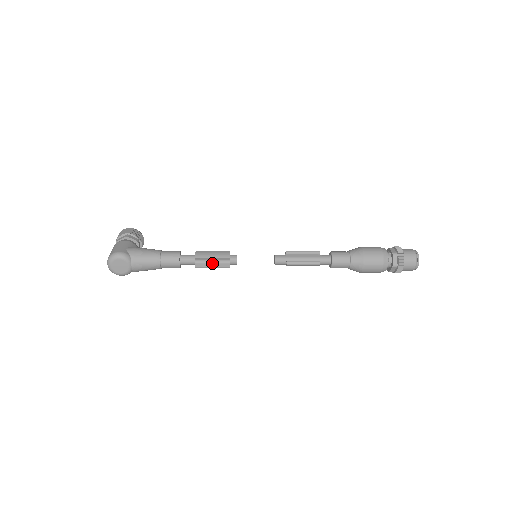
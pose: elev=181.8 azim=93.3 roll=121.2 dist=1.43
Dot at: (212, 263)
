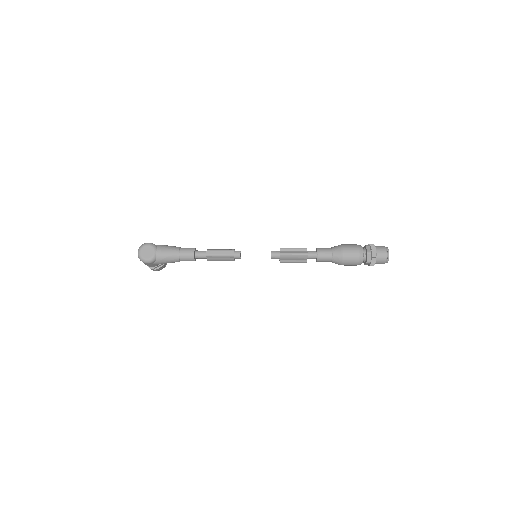
Dot at: (220, 251)
